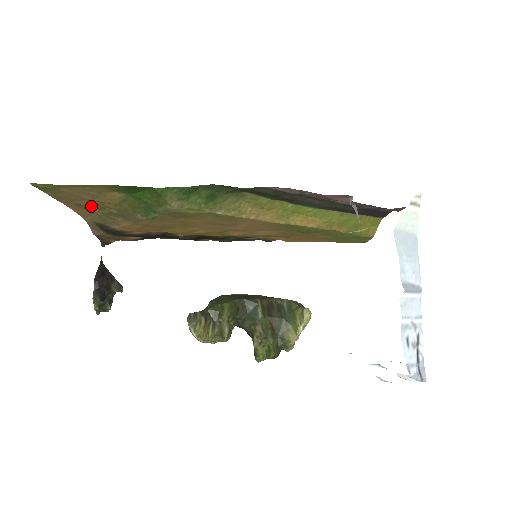
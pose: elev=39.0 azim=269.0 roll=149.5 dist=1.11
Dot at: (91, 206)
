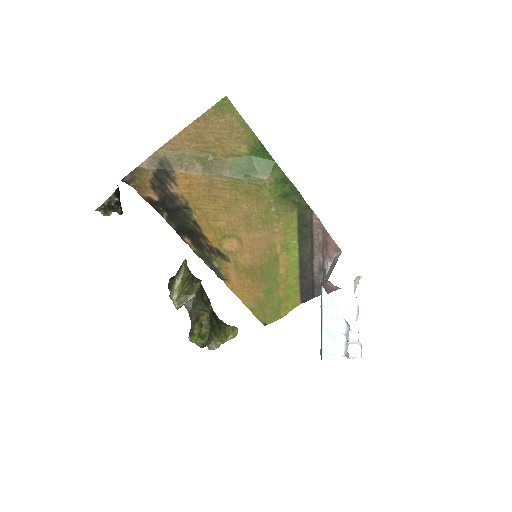
Dot at: (203, 143)
